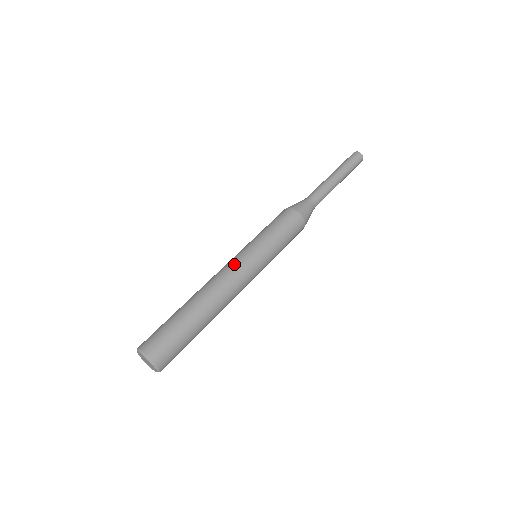
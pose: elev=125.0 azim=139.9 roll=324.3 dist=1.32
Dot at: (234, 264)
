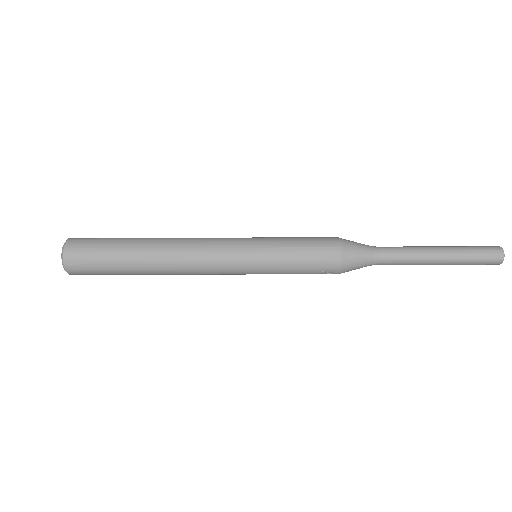
Dot at: occluded
